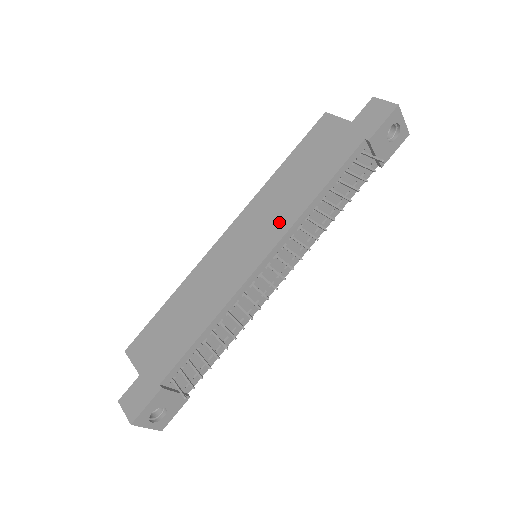
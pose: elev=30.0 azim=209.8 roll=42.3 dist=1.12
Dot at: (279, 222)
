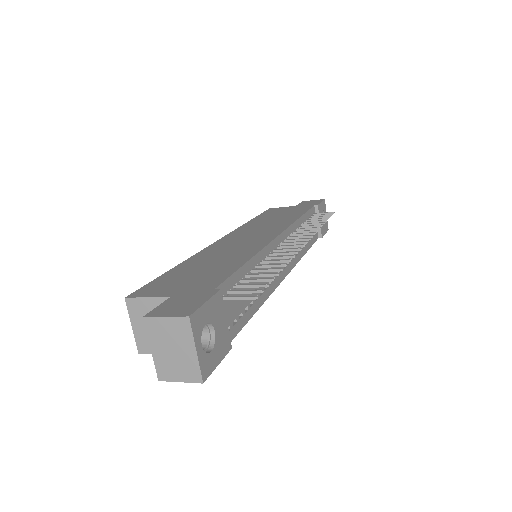
Dot at: (277, 226)
